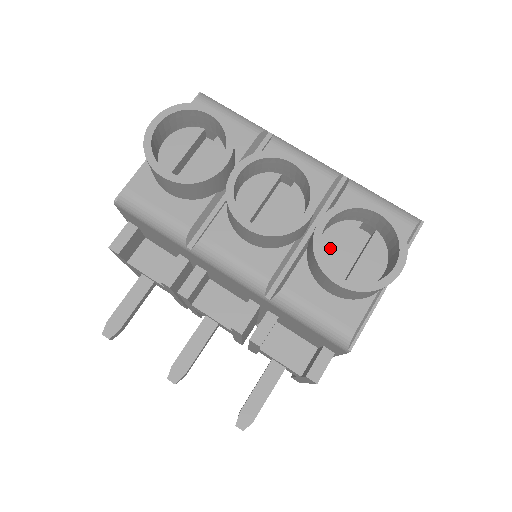
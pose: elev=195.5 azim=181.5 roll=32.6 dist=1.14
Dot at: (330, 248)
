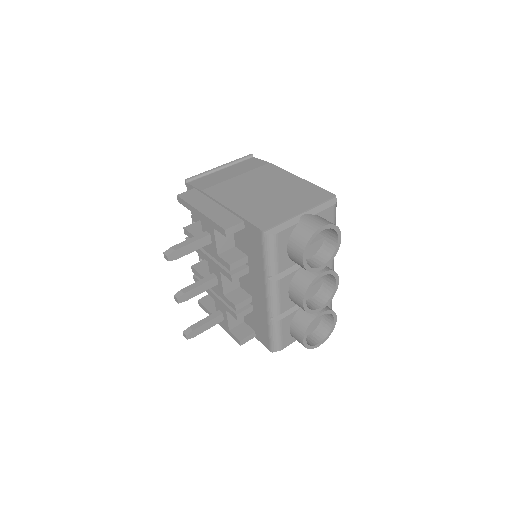
Dot at: occluded
